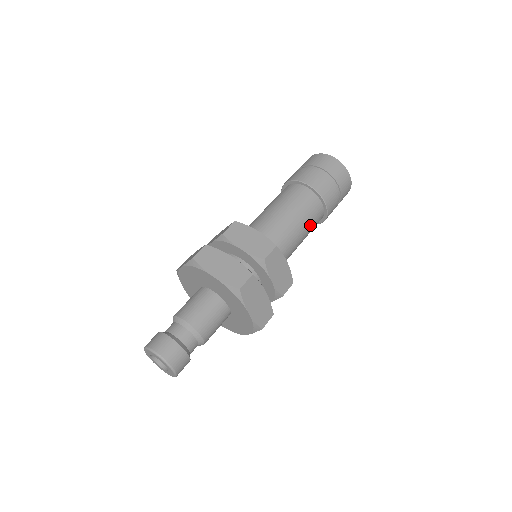
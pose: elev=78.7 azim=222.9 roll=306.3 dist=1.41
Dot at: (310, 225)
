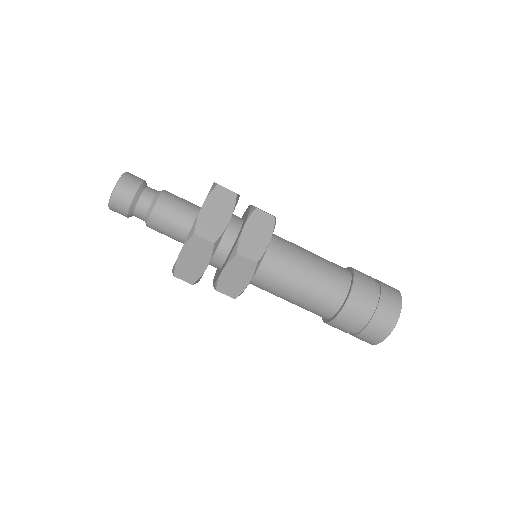
Dot at: occluded
